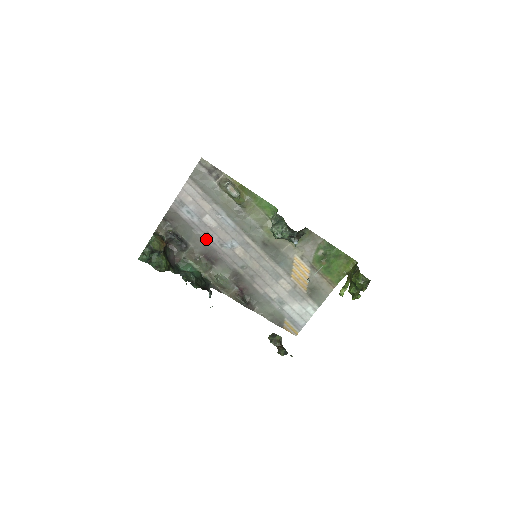
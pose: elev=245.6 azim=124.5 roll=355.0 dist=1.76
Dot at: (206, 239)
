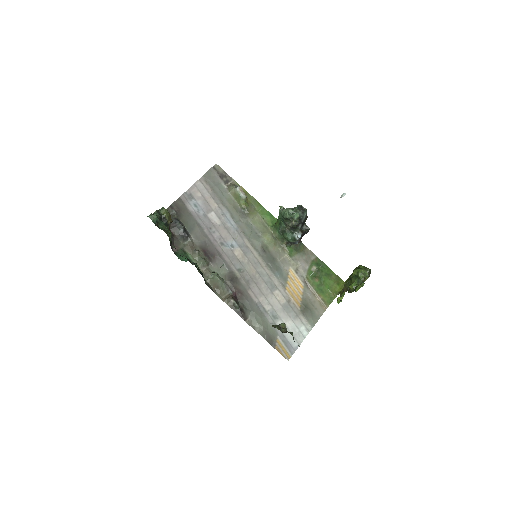
Dot at: (208, 234)
